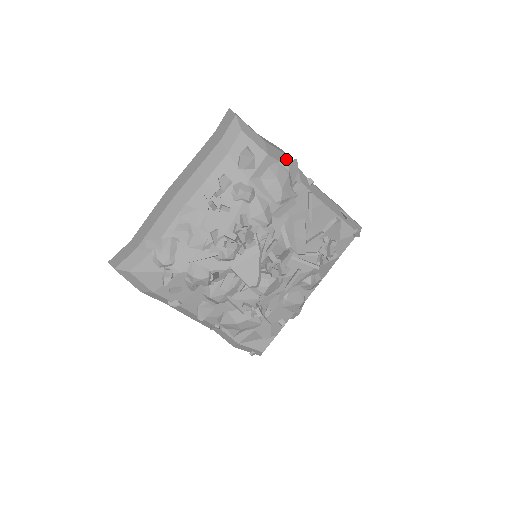
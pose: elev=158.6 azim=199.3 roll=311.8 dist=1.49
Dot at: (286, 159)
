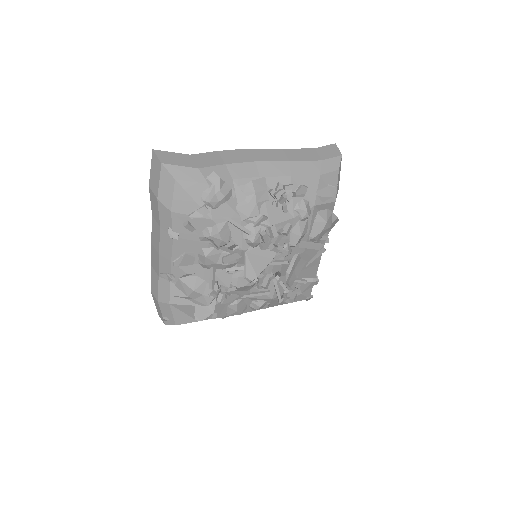
Dot at: occluded
